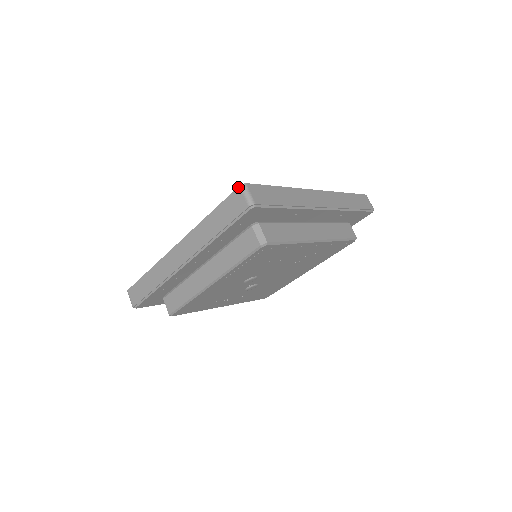
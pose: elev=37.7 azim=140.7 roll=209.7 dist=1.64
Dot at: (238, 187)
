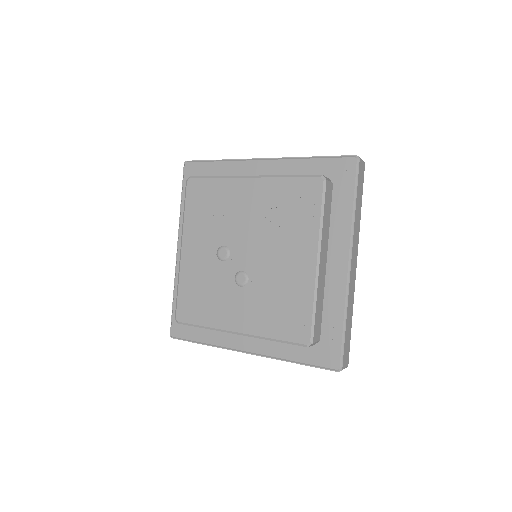
Dot at: occluded
